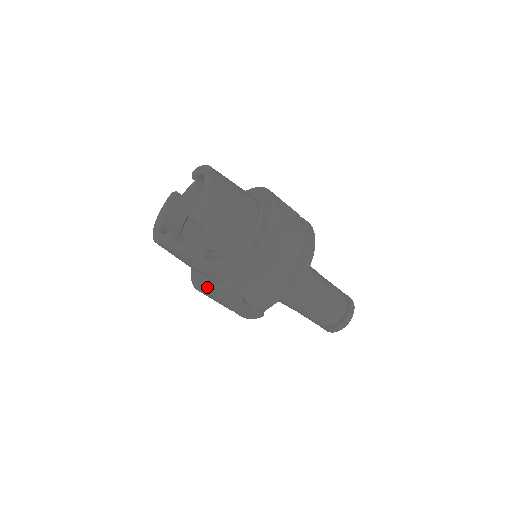
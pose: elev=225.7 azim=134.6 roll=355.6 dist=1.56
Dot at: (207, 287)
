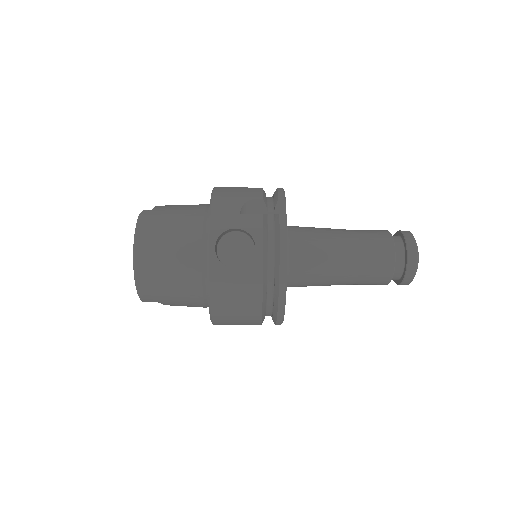
Dot at: occluded
